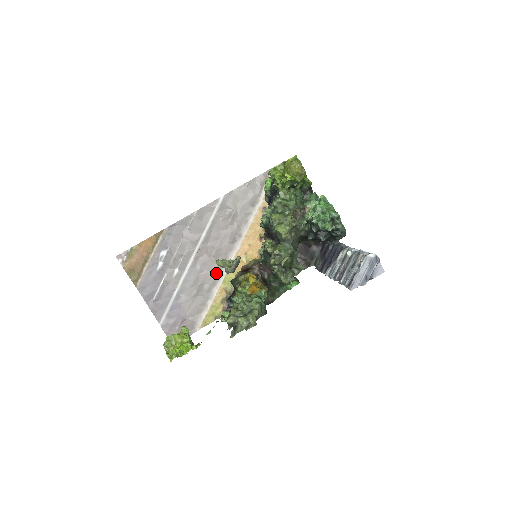
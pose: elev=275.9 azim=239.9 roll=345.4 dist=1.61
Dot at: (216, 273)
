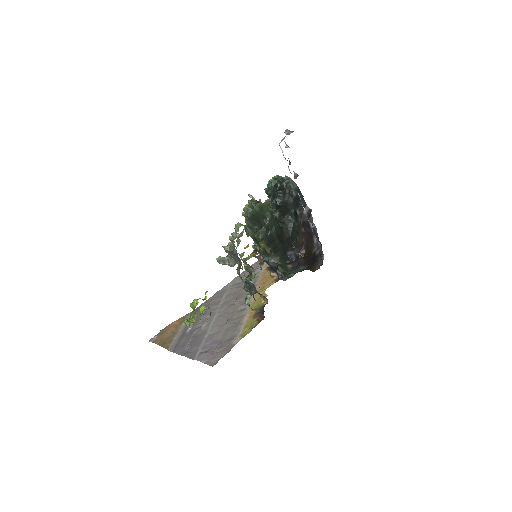
Dot at: (242, 309)
